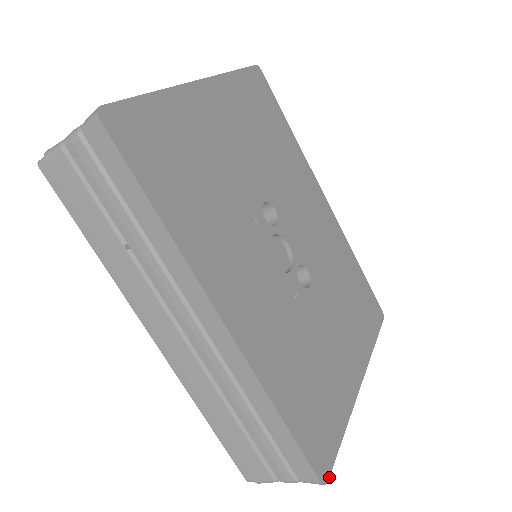
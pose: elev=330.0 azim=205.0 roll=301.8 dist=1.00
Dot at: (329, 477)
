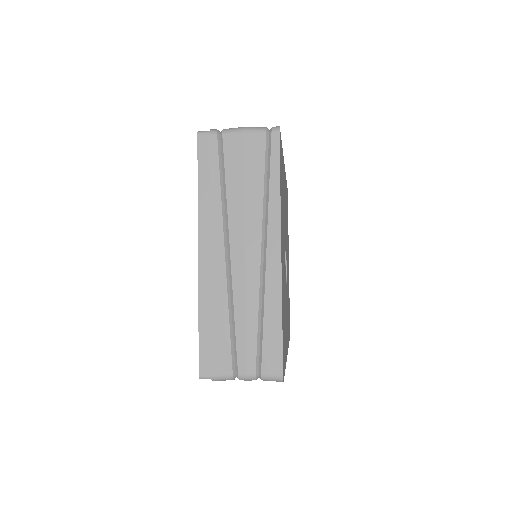
Dot at: occluded
